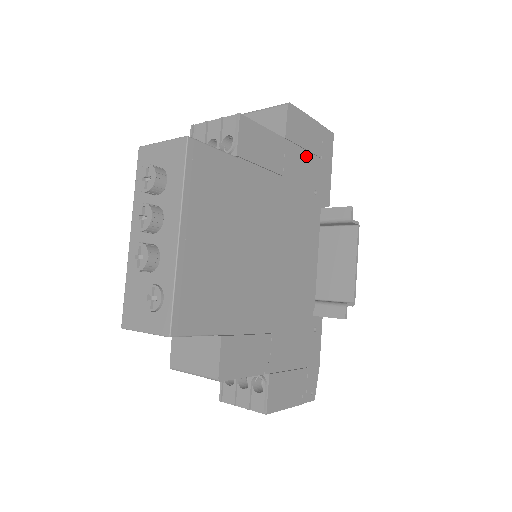
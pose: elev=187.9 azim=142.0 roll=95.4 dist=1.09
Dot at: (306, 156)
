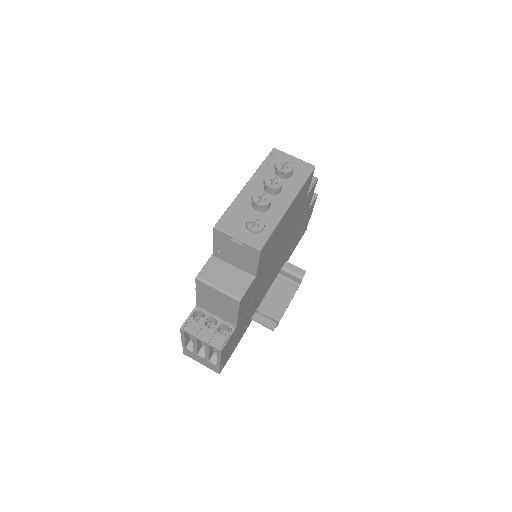
Dot at: (302, 227)
